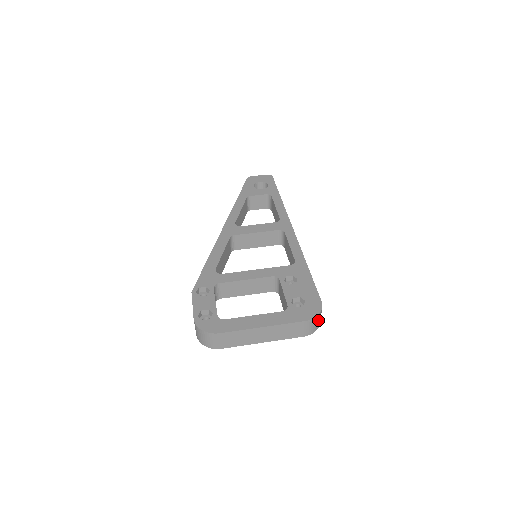
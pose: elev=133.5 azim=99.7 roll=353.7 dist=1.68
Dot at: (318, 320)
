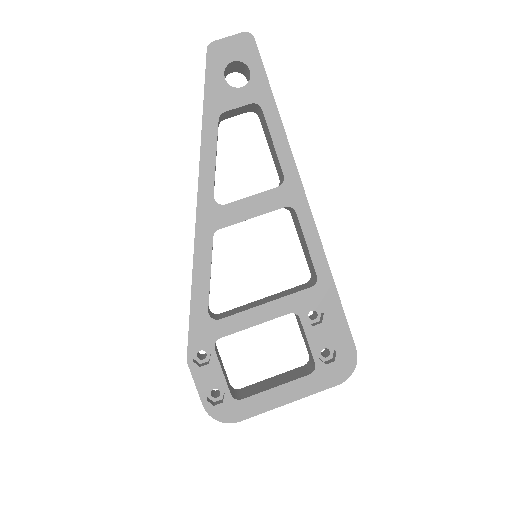
Dot at: occluded
